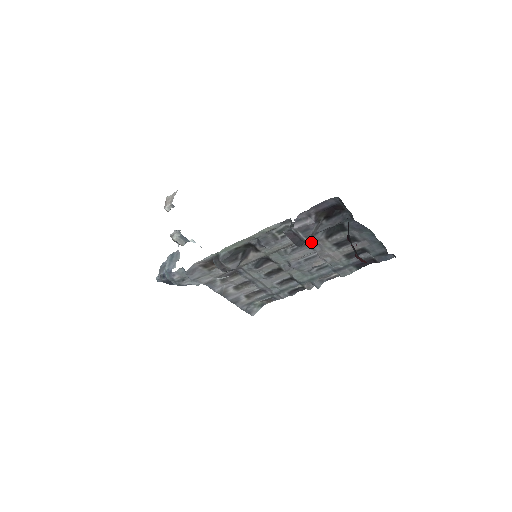
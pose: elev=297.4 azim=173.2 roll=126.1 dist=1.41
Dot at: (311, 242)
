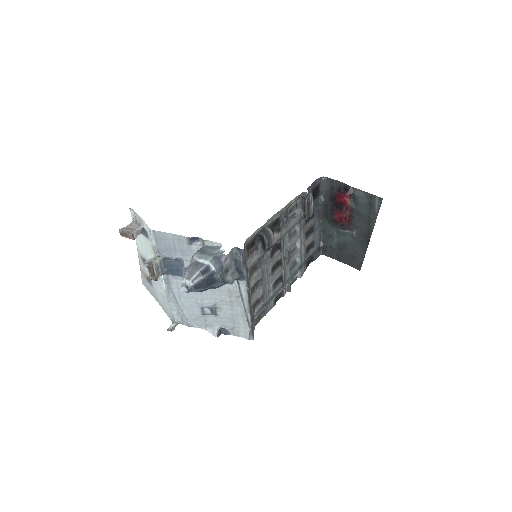
Dot at: (301, 226)
